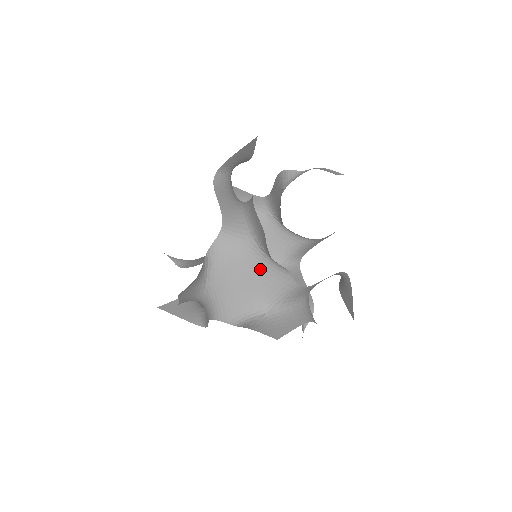
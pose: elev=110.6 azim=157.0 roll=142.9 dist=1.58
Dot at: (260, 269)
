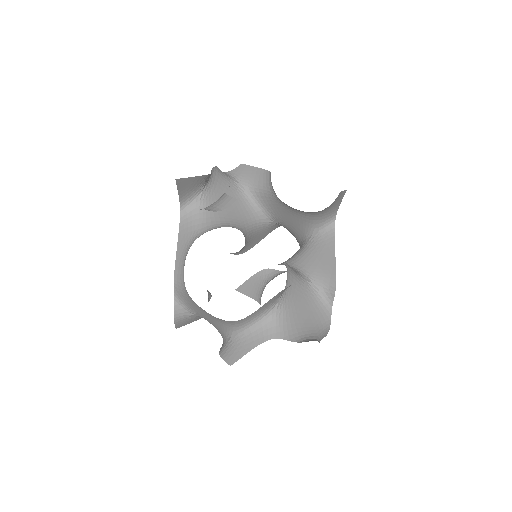
Dot at: (204, 311)
